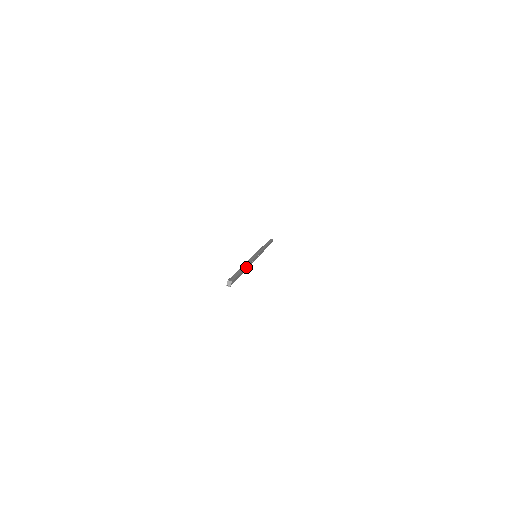
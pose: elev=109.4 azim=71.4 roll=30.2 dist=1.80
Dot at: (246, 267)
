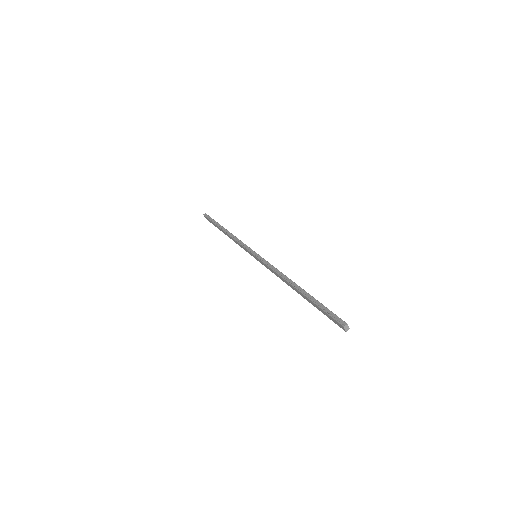
Dot at: (295, 284)
